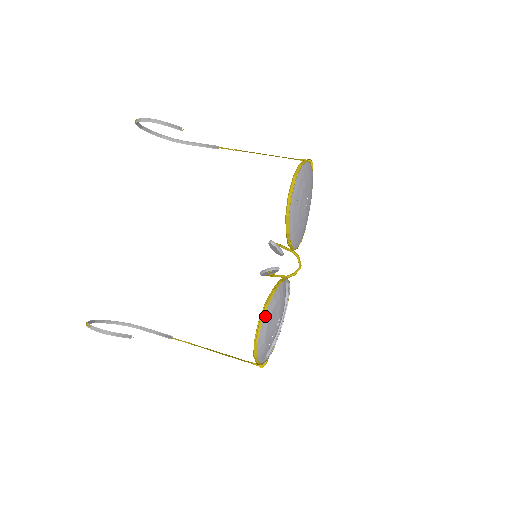
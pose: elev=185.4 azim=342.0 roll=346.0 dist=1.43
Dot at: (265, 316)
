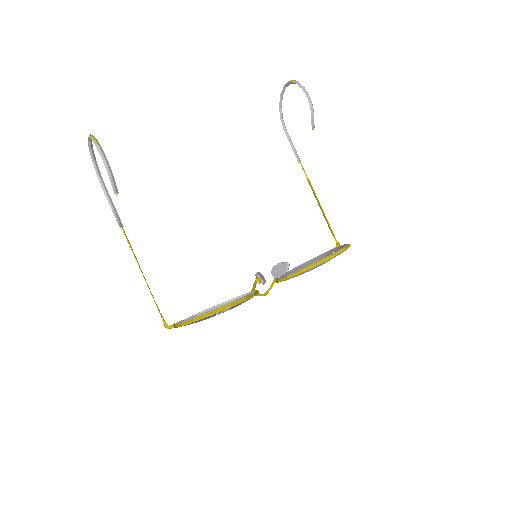
Dot at: occluded
